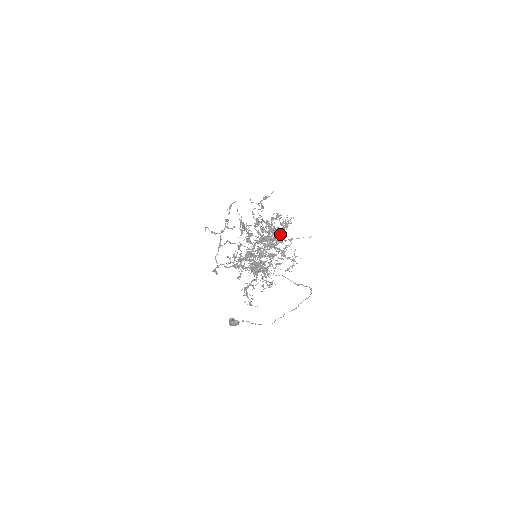
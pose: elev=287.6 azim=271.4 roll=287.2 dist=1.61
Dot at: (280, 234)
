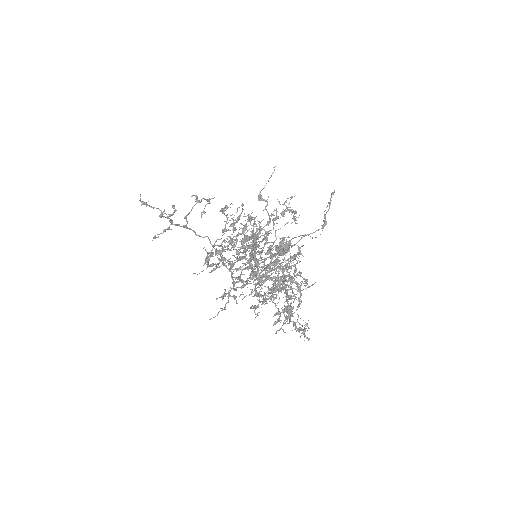
Dot at: occluded
